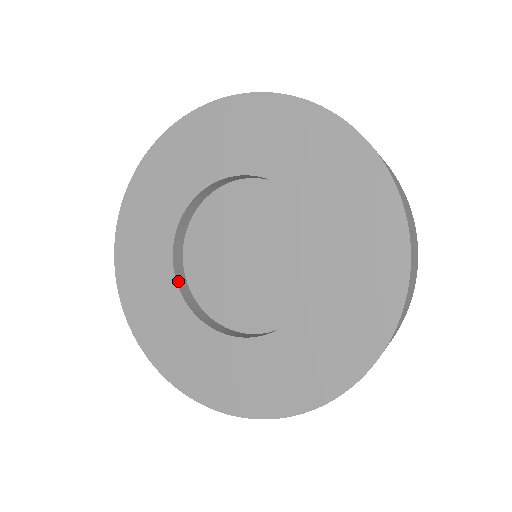
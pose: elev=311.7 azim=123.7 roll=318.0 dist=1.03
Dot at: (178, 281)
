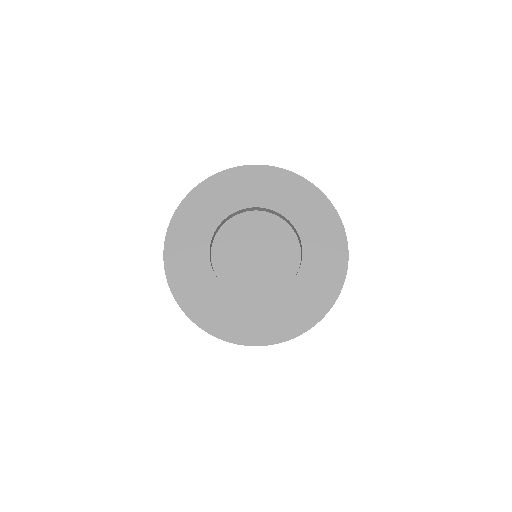
Dot at: occluded
